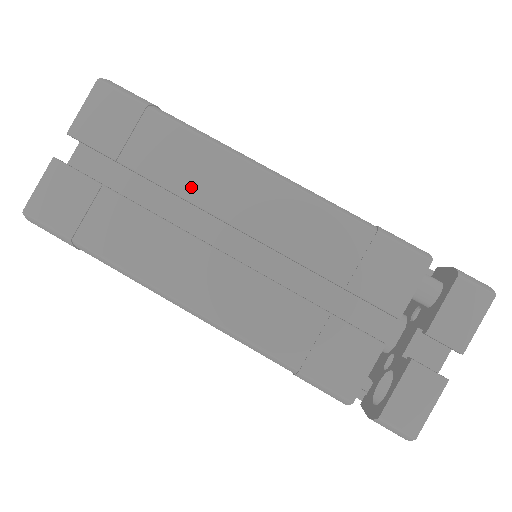
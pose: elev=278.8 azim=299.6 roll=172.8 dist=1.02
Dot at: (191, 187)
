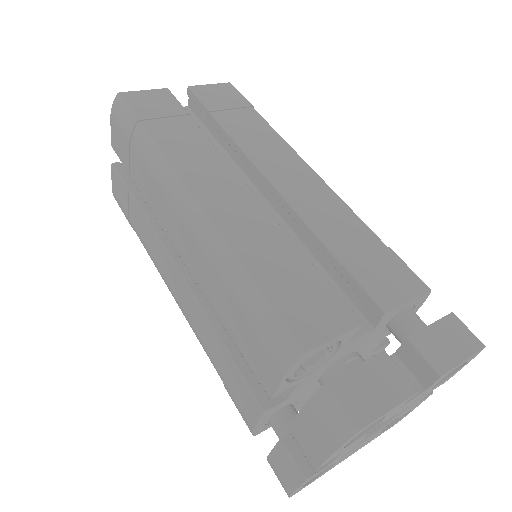
Dot at: (254, 149)
